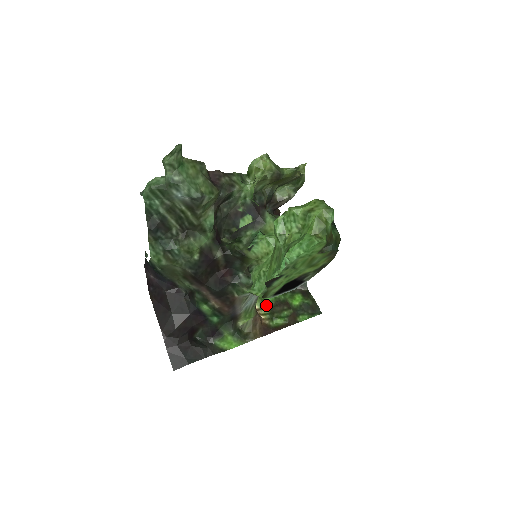
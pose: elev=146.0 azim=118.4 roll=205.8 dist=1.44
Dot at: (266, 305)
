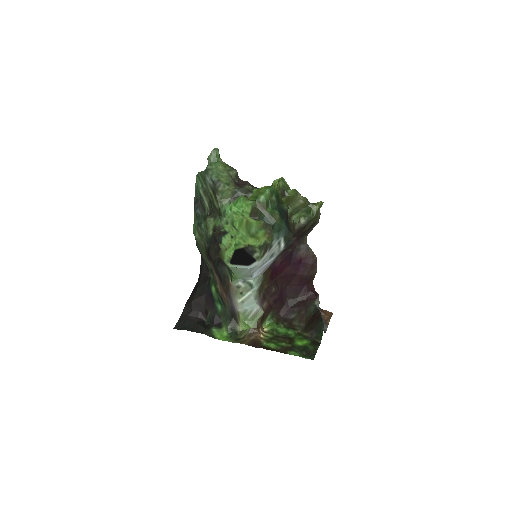
Dot at: (274, 332)
